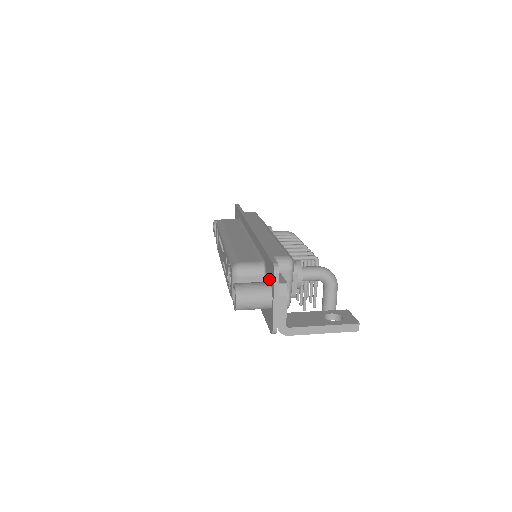
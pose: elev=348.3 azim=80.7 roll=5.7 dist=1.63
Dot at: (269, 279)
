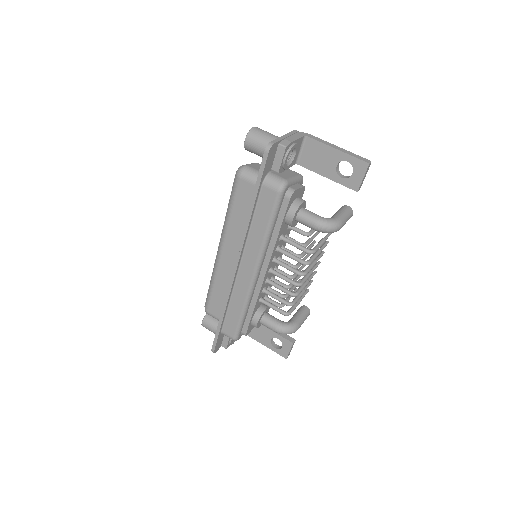
Dot at: occluded
